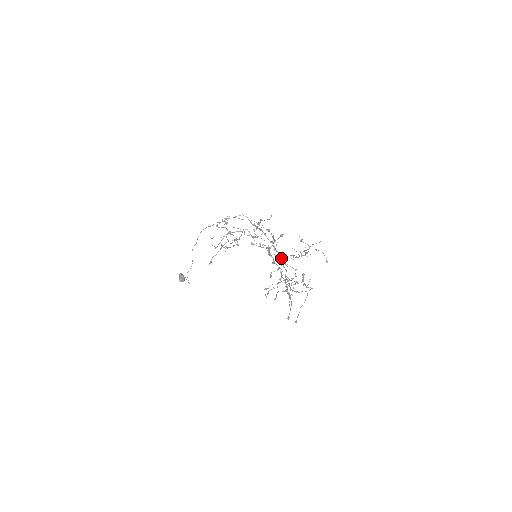
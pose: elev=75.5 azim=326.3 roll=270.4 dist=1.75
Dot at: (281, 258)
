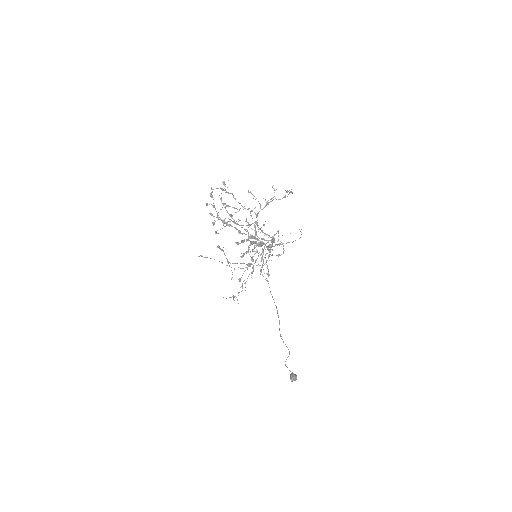
Dot at: (247, 225)
